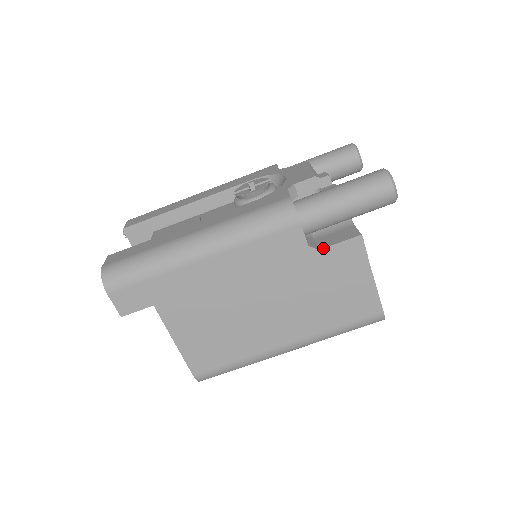
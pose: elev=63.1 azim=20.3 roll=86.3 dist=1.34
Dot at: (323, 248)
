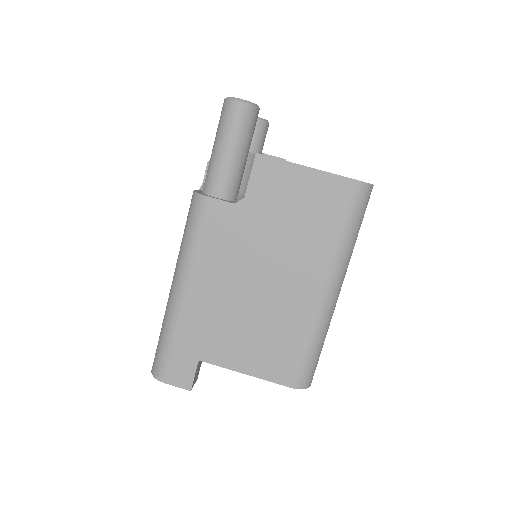
Dot at: (245, 193)
